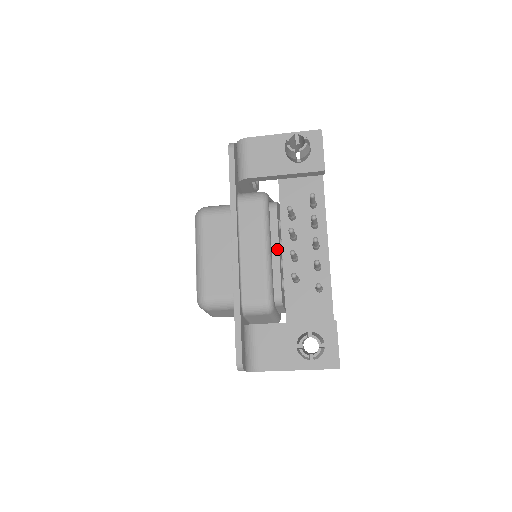
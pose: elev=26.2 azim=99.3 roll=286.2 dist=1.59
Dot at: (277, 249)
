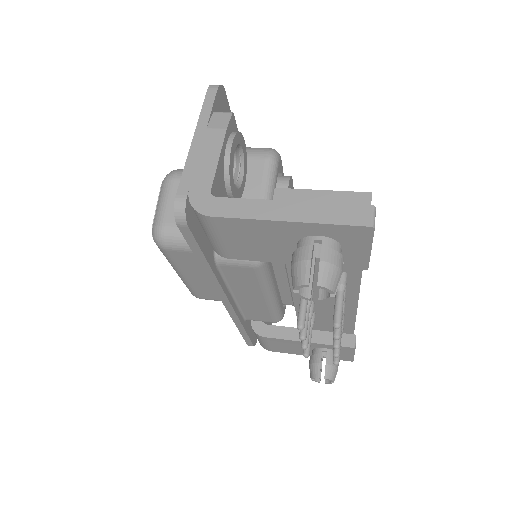
Dot at: (285, 281)
